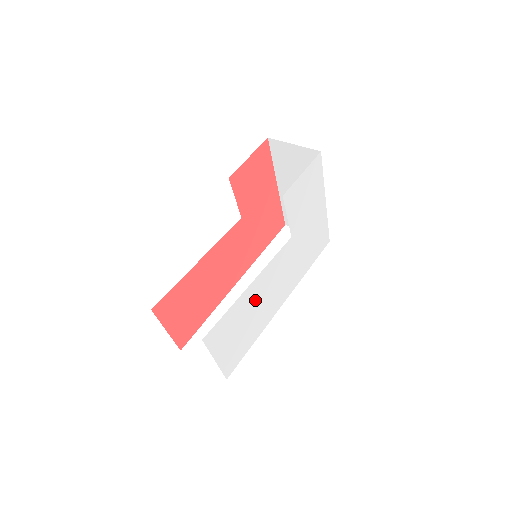
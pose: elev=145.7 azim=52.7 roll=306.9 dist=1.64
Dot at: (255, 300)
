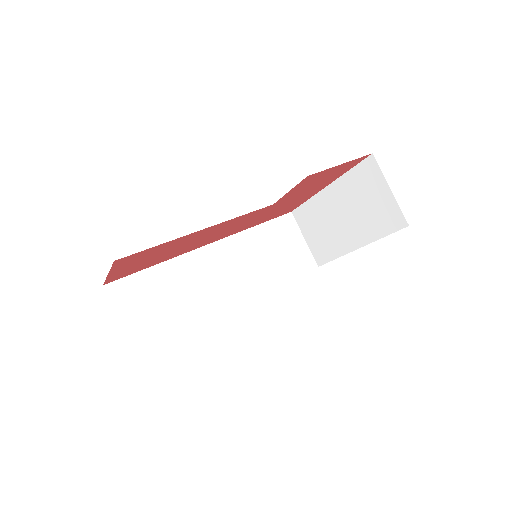
Dot at: occluded
